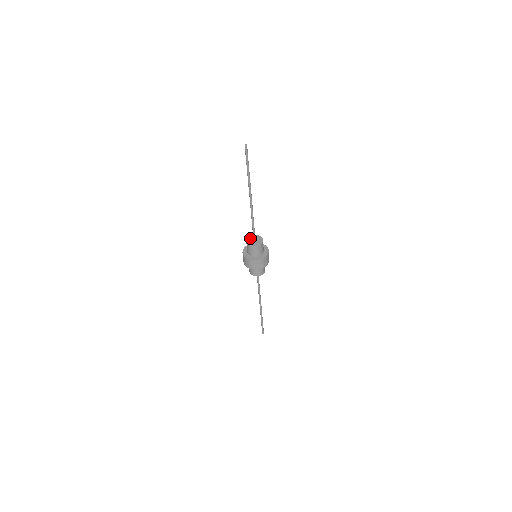
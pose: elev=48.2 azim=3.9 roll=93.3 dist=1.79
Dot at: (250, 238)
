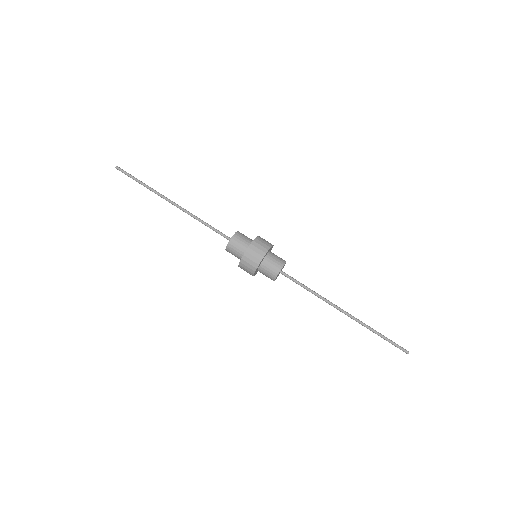
Dot at: occluded
